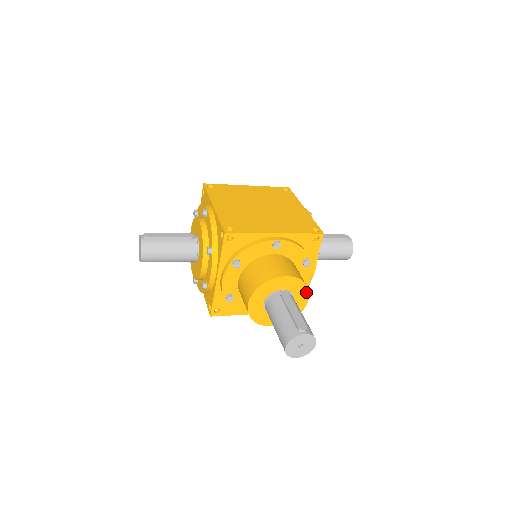
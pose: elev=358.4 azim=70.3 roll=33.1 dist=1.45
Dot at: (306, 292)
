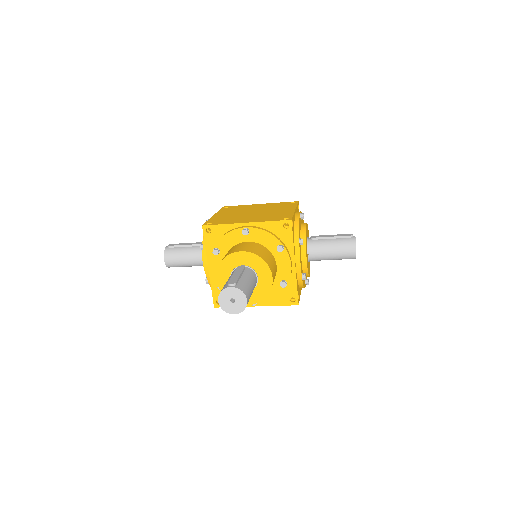
Dot at: (267, 268)
